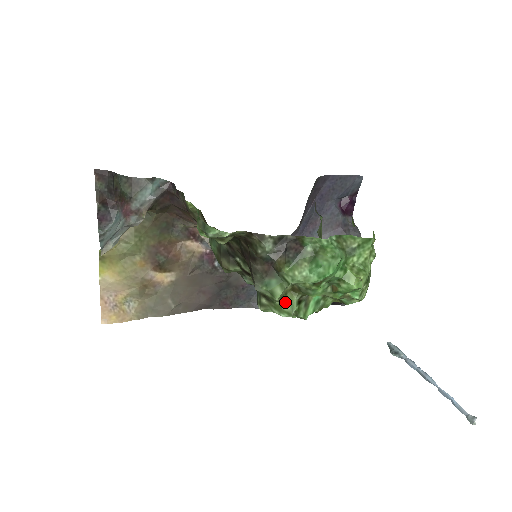
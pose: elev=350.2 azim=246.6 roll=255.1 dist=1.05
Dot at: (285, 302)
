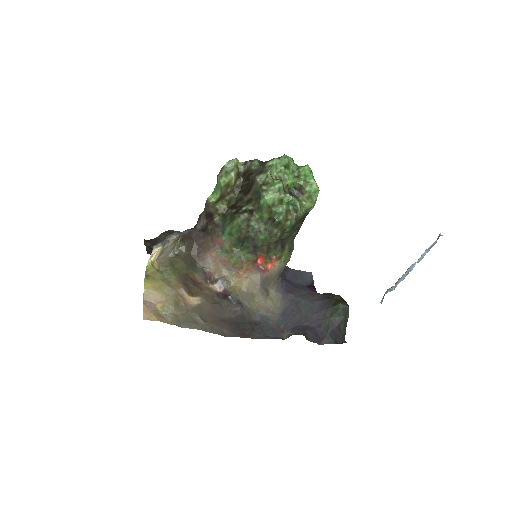
Dot at: (275, 180)
